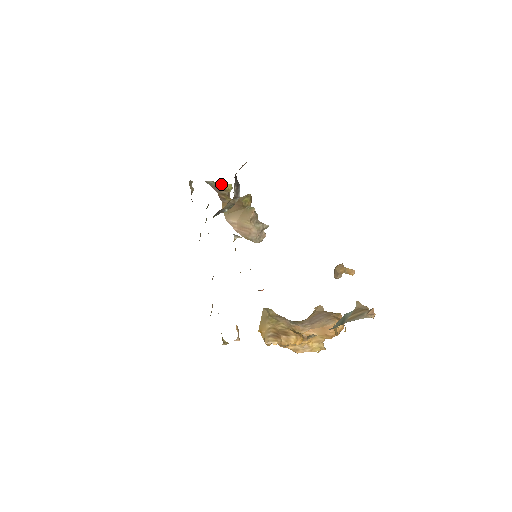
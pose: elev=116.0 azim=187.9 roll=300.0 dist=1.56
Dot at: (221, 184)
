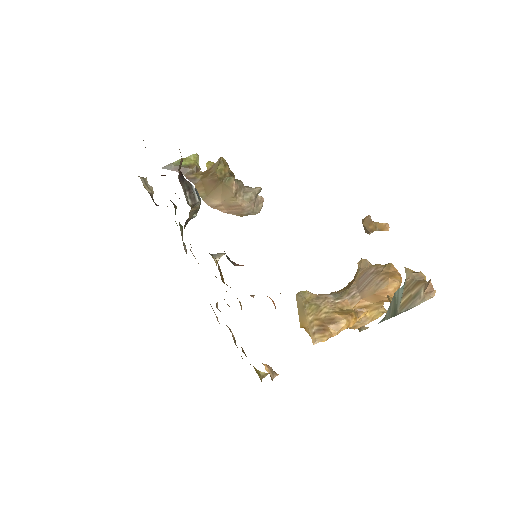
Dot at: occluded
